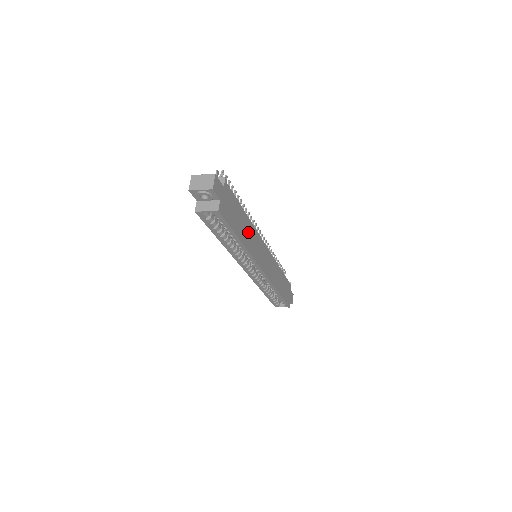
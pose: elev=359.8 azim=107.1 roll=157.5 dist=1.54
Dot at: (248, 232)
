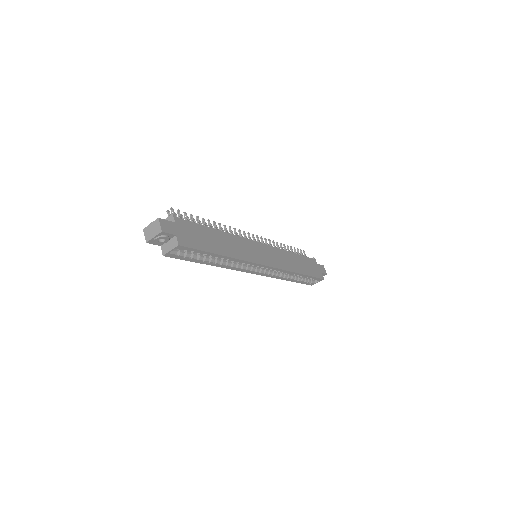
Dot at: (228, 243)
